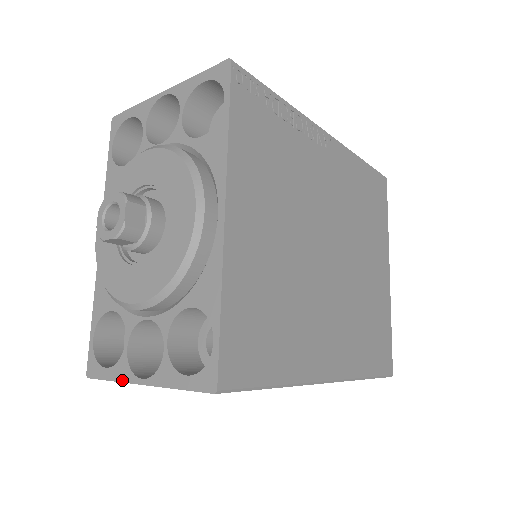
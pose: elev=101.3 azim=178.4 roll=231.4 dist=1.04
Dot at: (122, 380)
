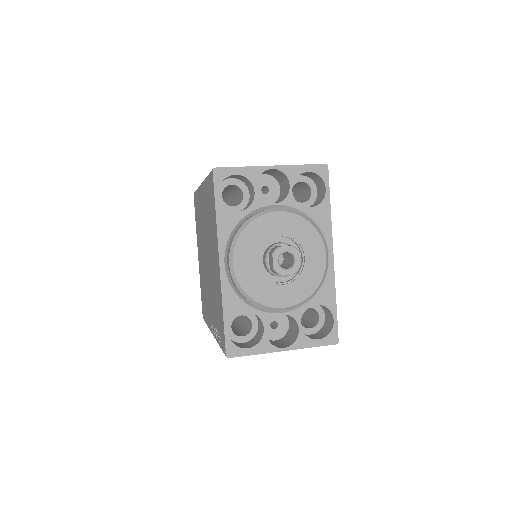
Dot at: (266, 352)
